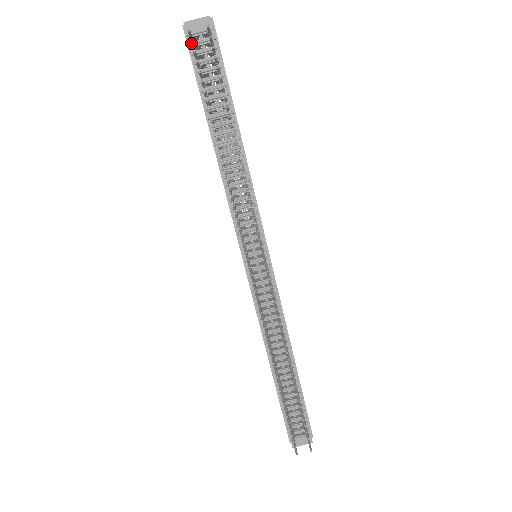
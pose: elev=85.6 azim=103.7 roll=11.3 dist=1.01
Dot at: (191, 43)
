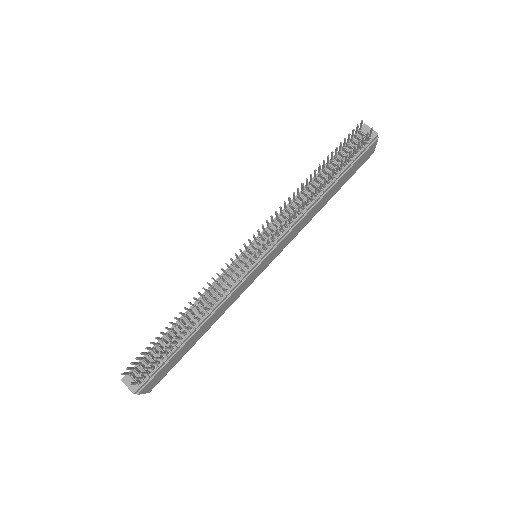
Dot at: (357, 126)
